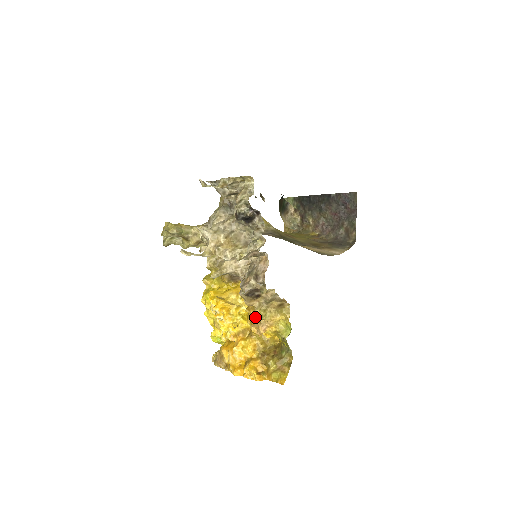
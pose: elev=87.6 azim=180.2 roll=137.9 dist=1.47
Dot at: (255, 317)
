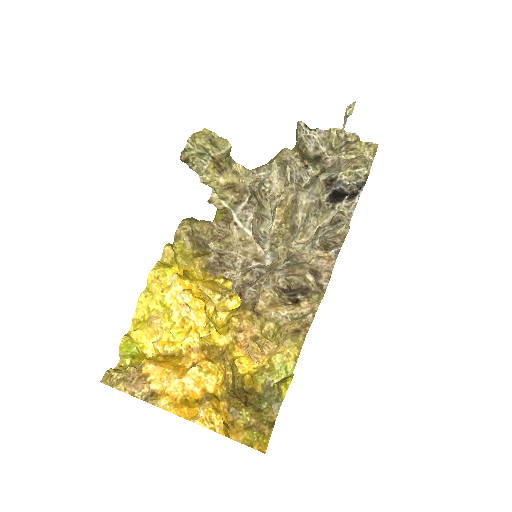
Dot at: (250, 333)
